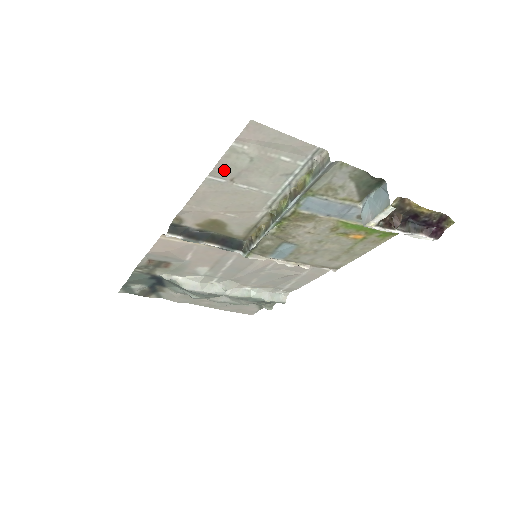
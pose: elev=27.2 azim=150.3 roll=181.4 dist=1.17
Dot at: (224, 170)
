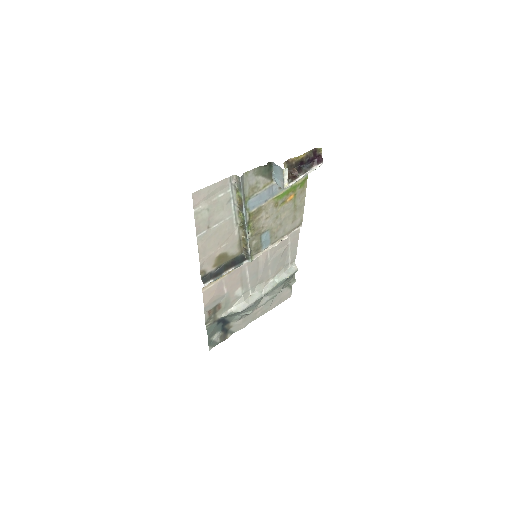
Dot at: (201, 226)
